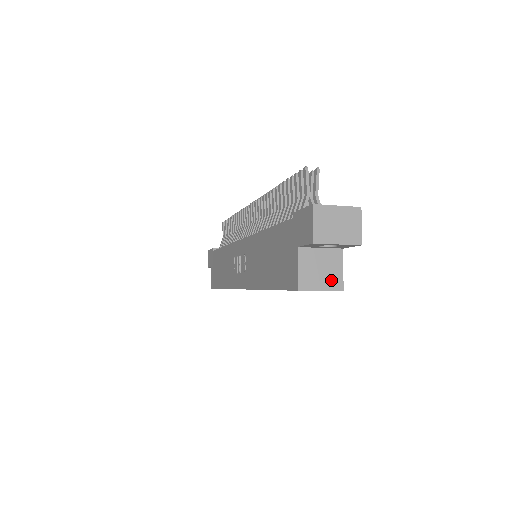
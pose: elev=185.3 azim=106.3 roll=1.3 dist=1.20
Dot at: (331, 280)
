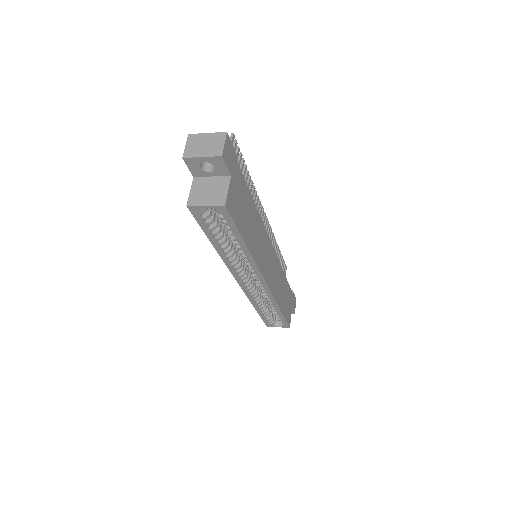
Dot at: (216, 198)
